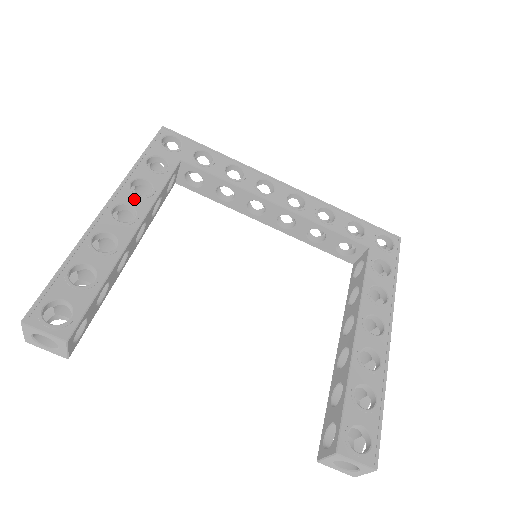
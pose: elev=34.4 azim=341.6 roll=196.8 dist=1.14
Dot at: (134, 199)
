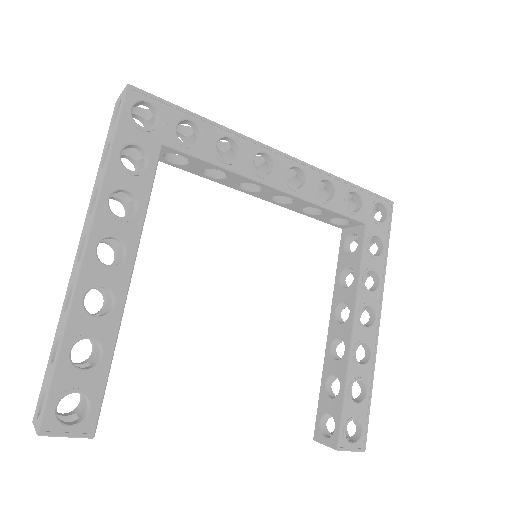
Dot at: (118, 226)
